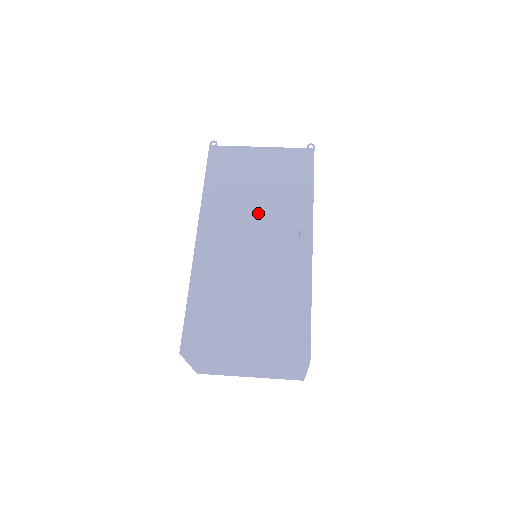
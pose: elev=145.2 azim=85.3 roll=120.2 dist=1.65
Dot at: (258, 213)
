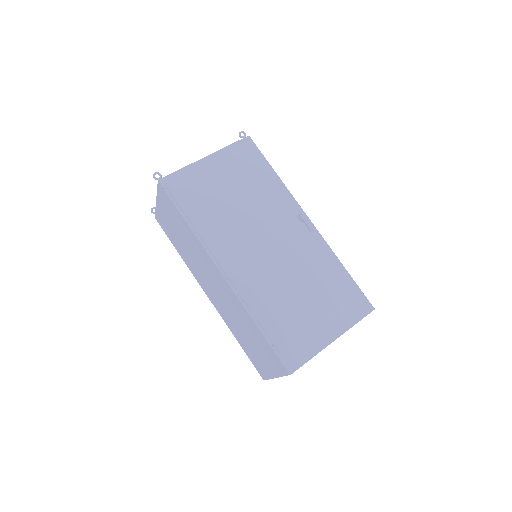
Dot at: (255, 220)
